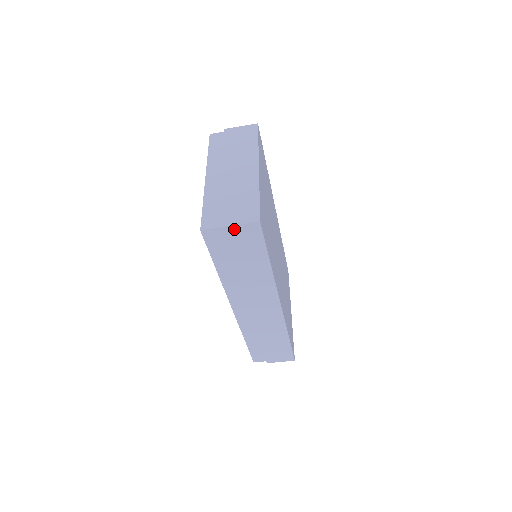
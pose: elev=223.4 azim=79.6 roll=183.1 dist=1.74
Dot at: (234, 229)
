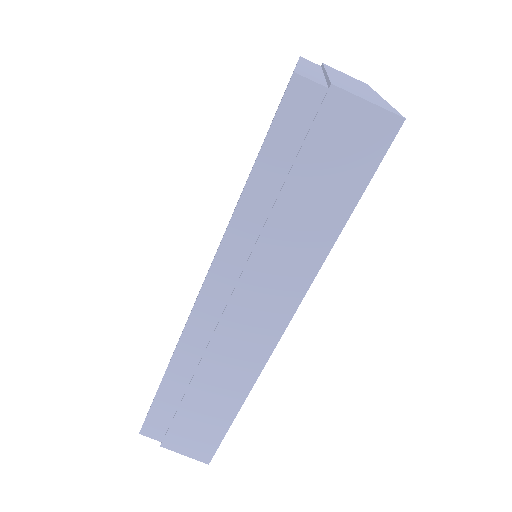
Dot at: (352, 107)
